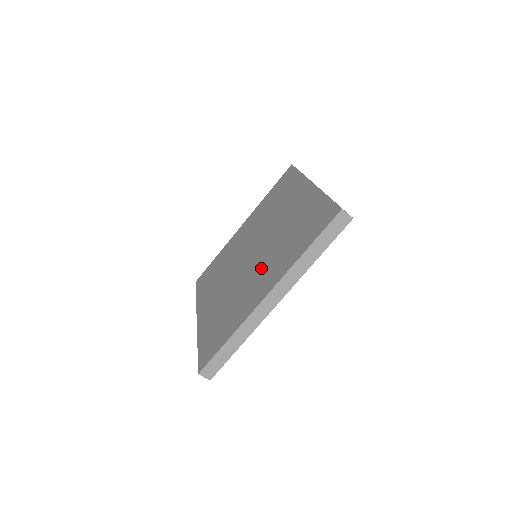
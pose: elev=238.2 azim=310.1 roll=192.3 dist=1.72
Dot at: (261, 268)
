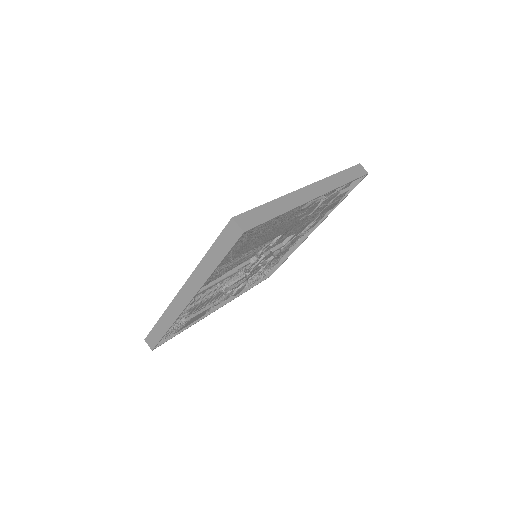
Dot at: occluded
